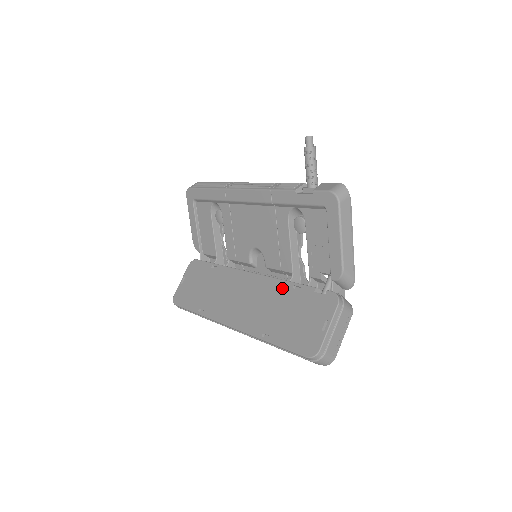
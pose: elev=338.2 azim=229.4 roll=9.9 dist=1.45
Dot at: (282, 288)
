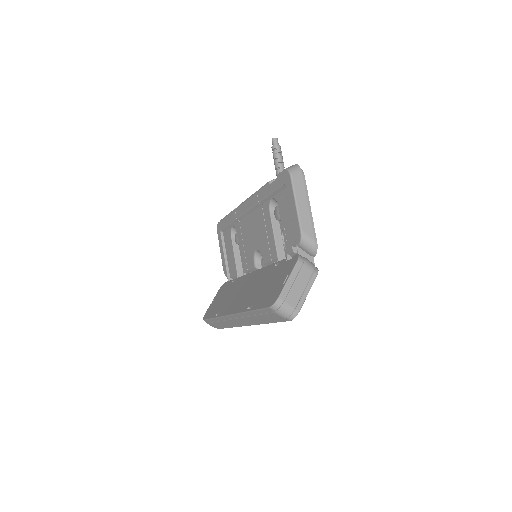
Dot at: (268, 270)
